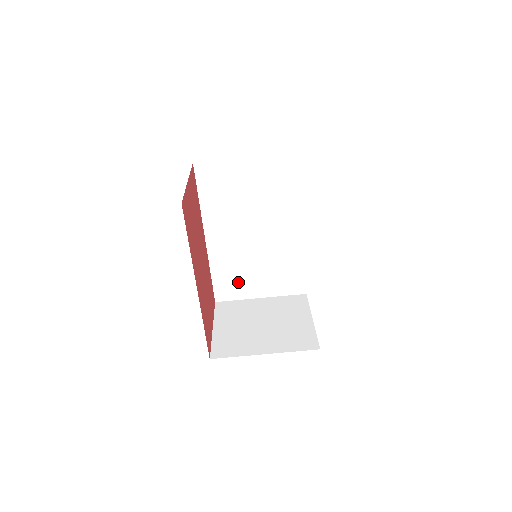
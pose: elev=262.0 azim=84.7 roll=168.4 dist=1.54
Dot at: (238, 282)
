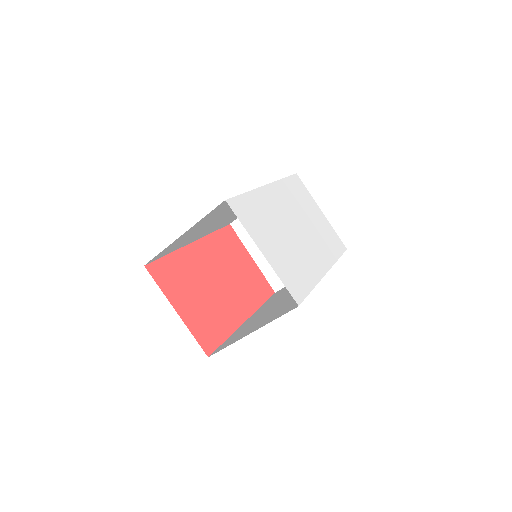
Dot at: occluded
